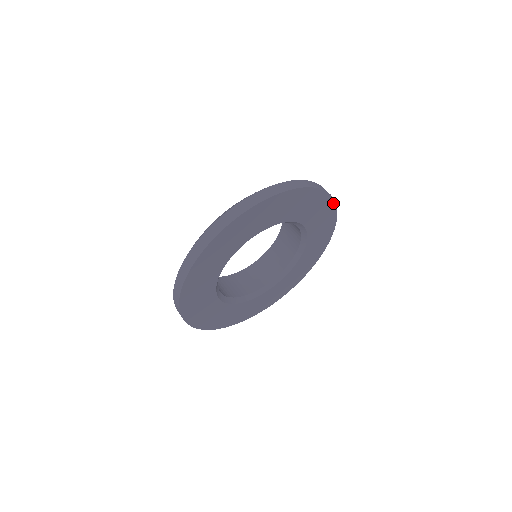
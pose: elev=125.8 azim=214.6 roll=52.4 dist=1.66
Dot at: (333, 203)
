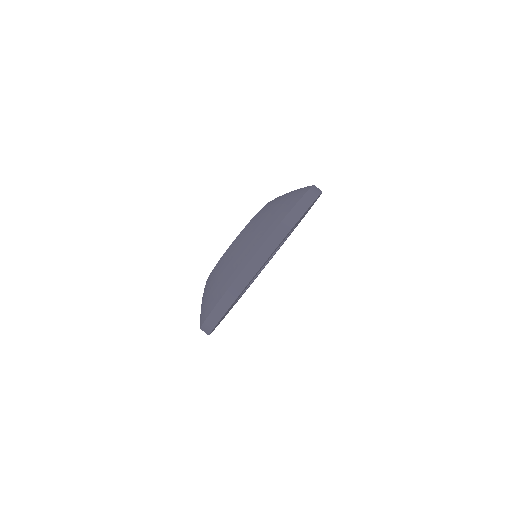
Dot at: occluded
